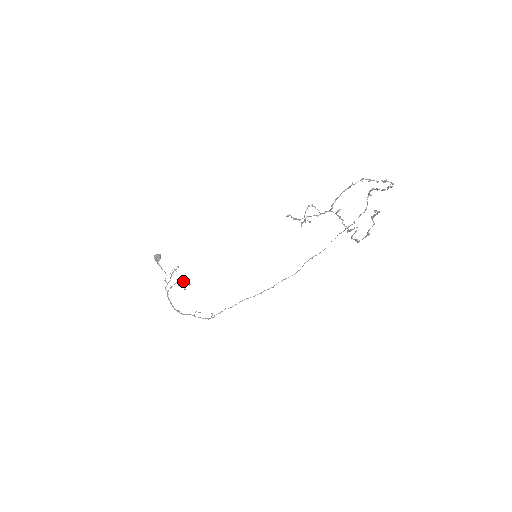
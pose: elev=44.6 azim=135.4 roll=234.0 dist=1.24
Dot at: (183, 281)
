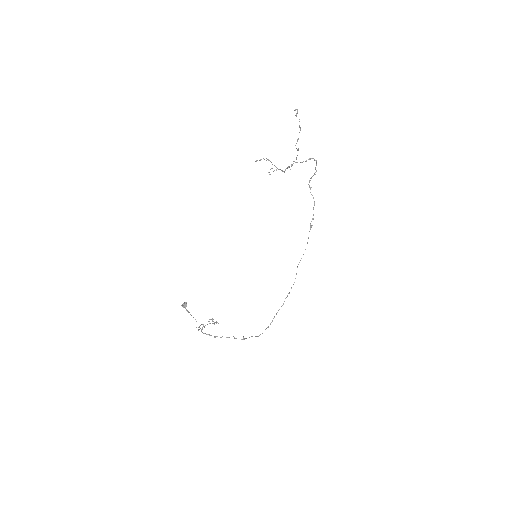
Dot at: (210, 319)
